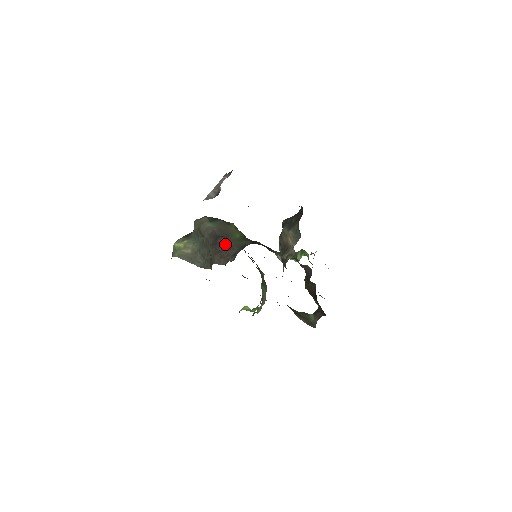
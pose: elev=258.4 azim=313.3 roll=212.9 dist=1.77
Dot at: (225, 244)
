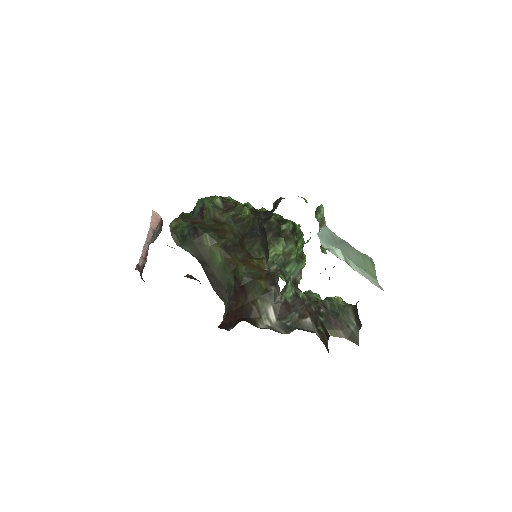
Dot at: (212, 276)
